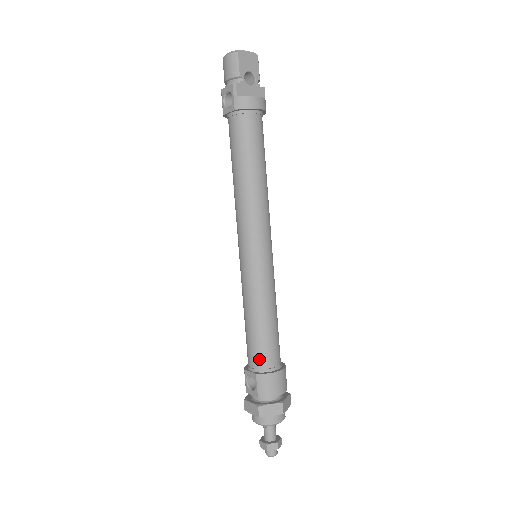
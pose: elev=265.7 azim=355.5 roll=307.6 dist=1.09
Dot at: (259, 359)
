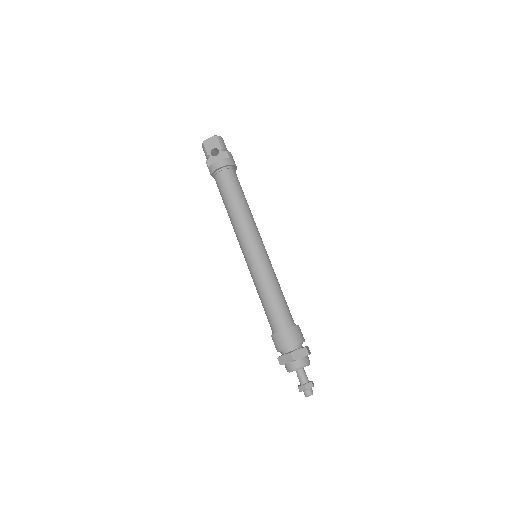
Dot at: (271, 325)
